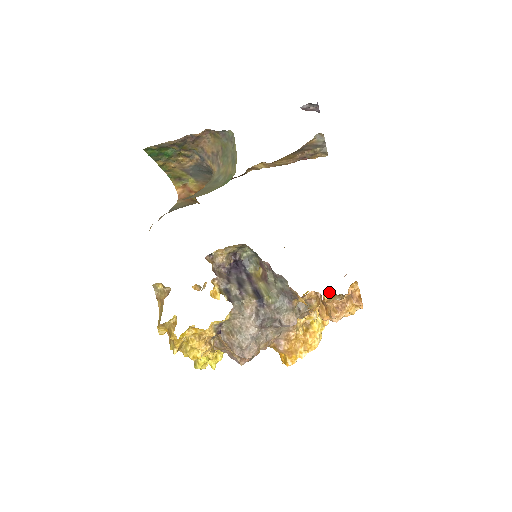
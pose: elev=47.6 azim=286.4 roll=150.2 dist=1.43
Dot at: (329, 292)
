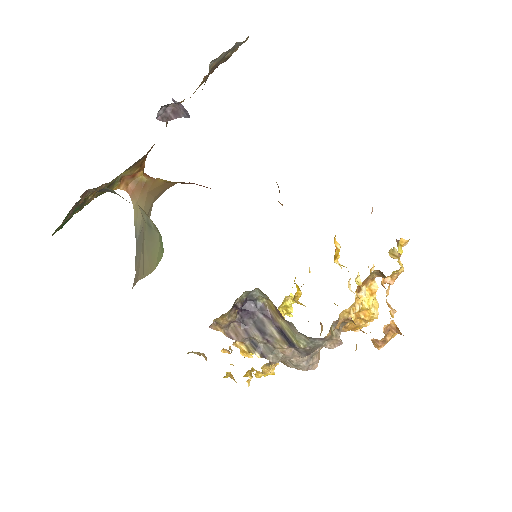
Dot at: occluded
